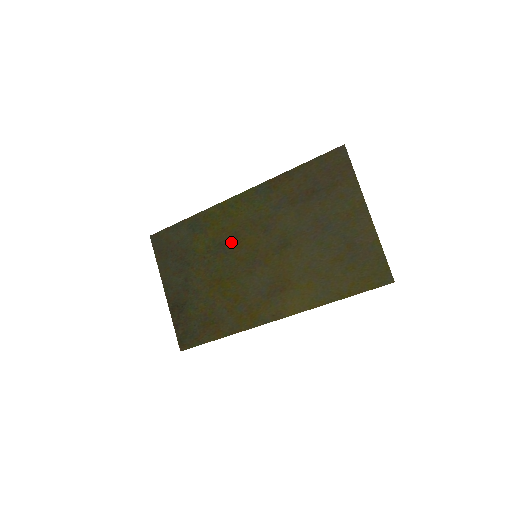
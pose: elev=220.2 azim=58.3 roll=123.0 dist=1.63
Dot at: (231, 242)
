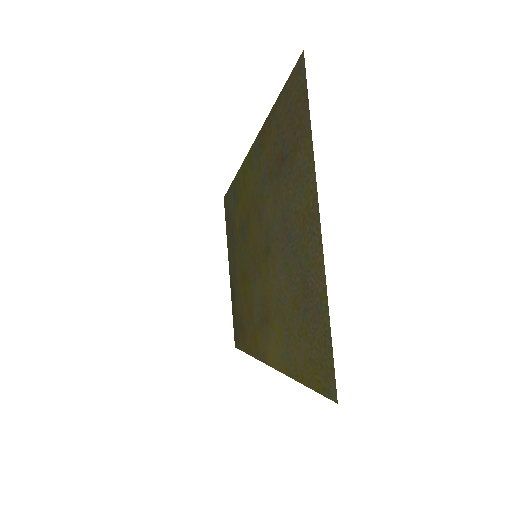
Dot at: (246, 226)
